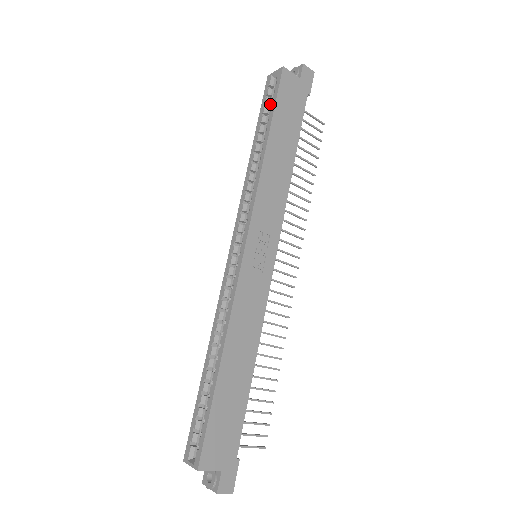
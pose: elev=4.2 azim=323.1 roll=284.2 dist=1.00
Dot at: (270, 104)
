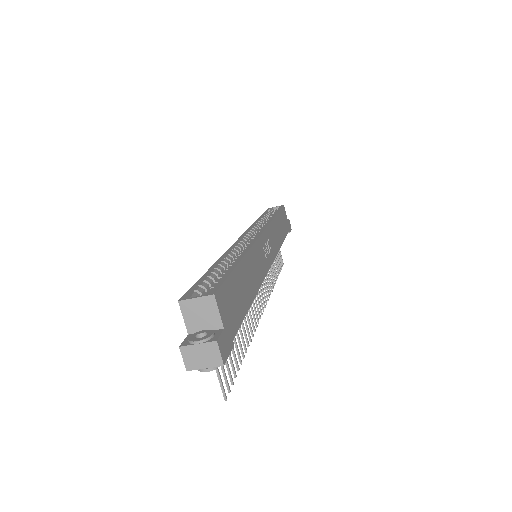
Dot at: (271, 214)
